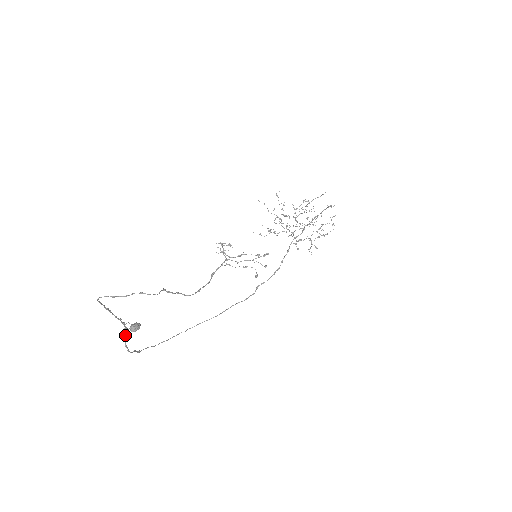
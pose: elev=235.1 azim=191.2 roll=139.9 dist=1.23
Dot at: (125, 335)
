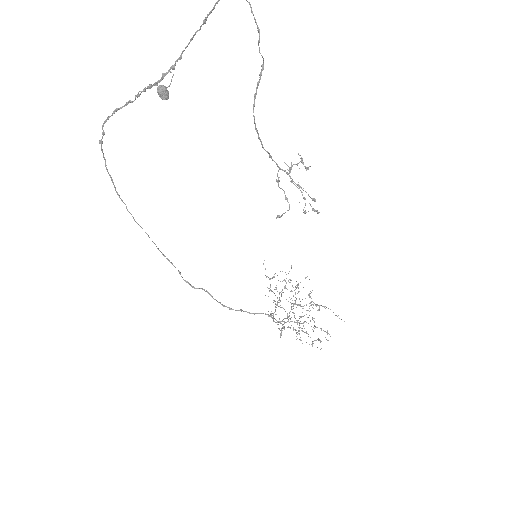
Dot at: (139, 96)
